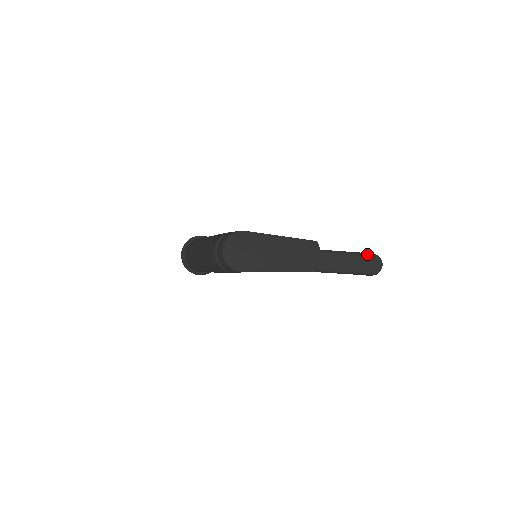
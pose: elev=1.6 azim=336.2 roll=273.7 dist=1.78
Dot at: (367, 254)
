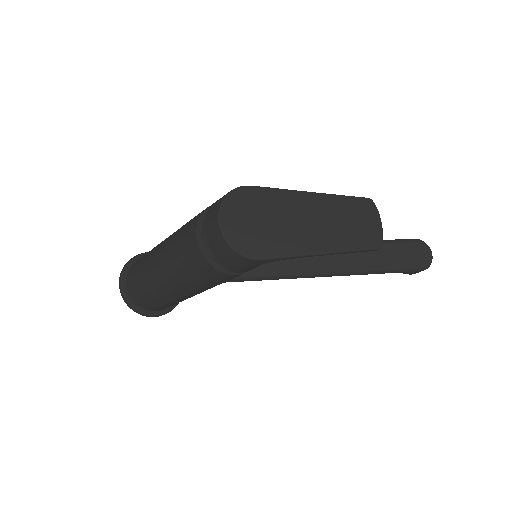
Dot at: (409, 240)
